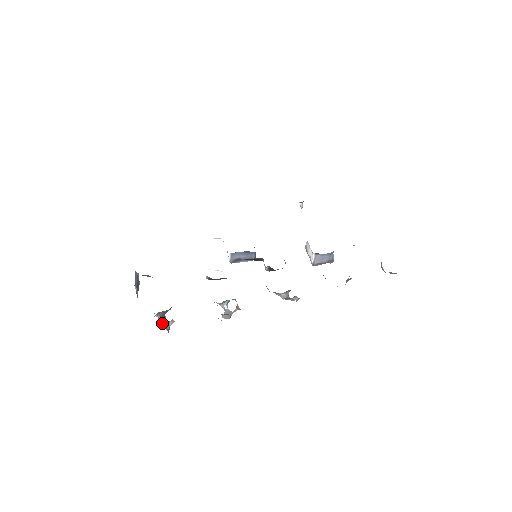
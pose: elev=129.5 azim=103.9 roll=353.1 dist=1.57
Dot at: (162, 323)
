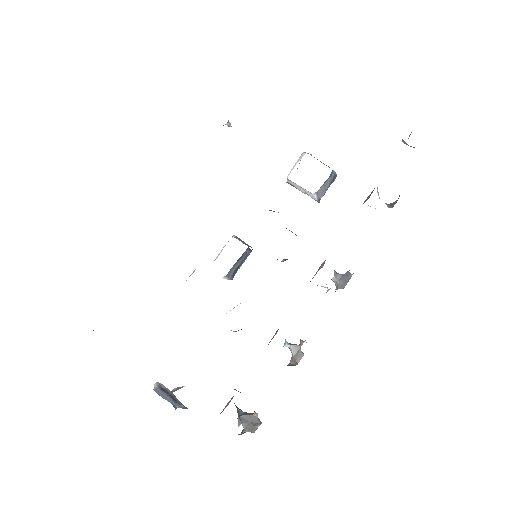
Dot at: (250, 428)
